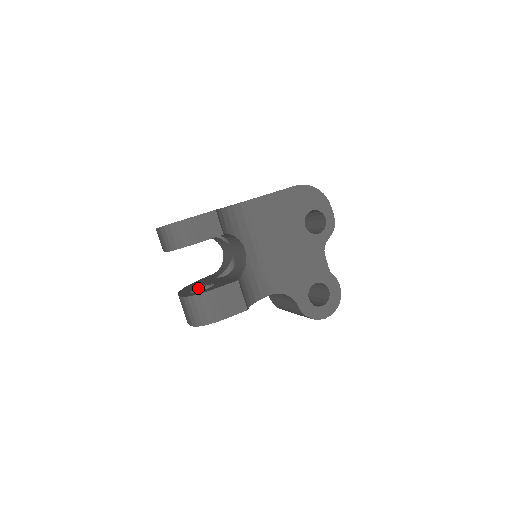
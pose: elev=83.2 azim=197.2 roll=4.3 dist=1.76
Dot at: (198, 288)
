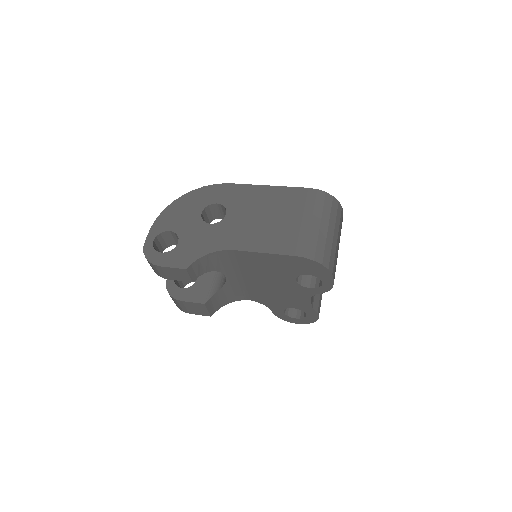
Dot at: occluded
